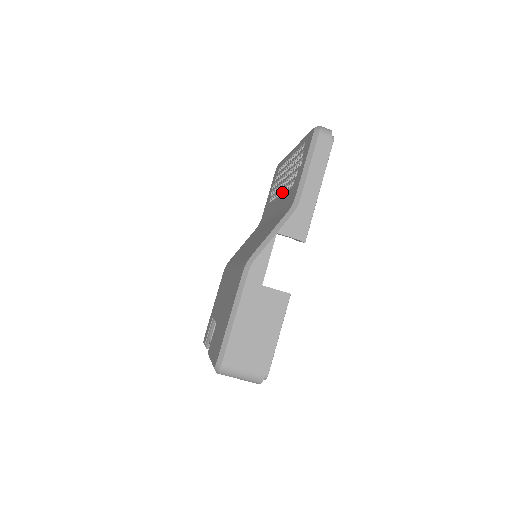
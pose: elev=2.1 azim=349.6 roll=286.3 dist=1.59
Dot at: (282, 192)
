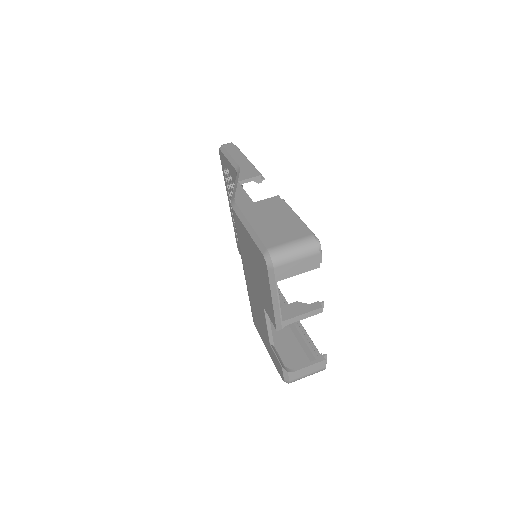
Dot at: occluded
